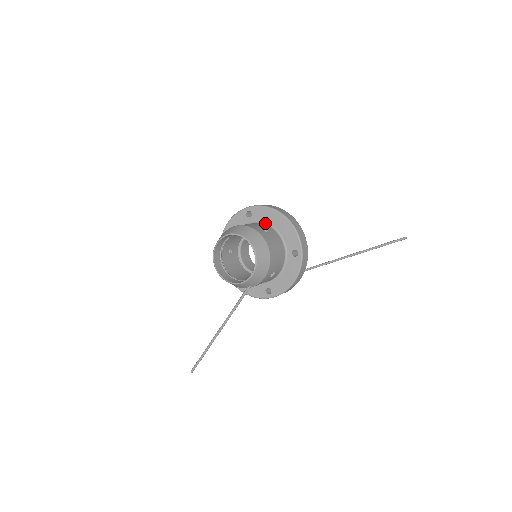
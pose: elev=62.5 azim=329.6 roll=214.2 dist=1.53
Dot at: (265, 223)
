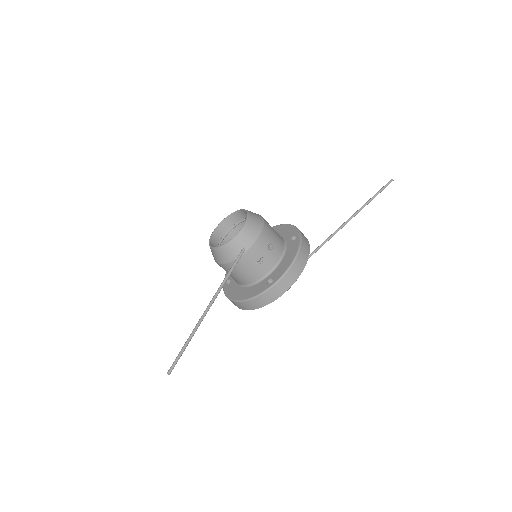
Dot at: occluded
